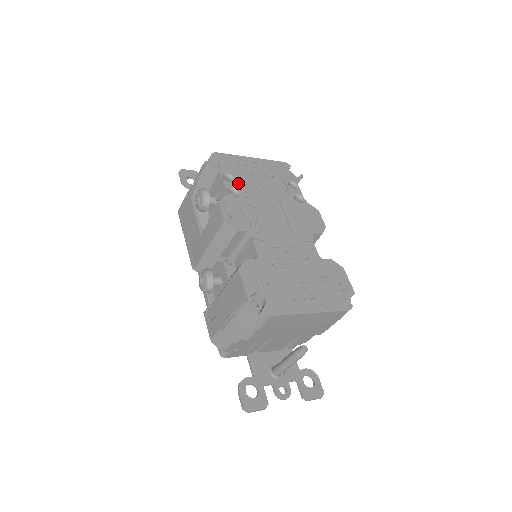
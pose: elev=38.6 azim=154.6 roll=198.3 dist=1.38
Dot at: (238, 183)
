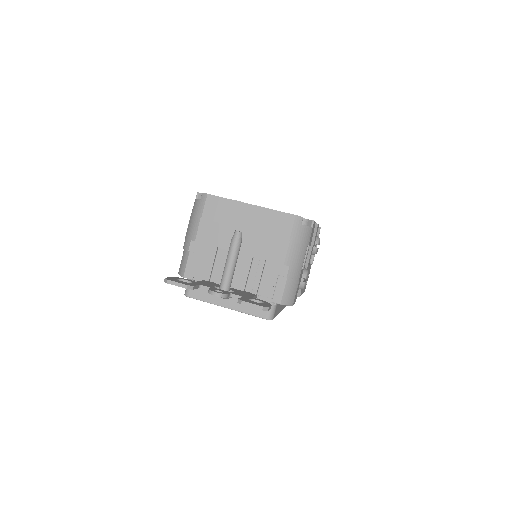
Dot at: occluded
